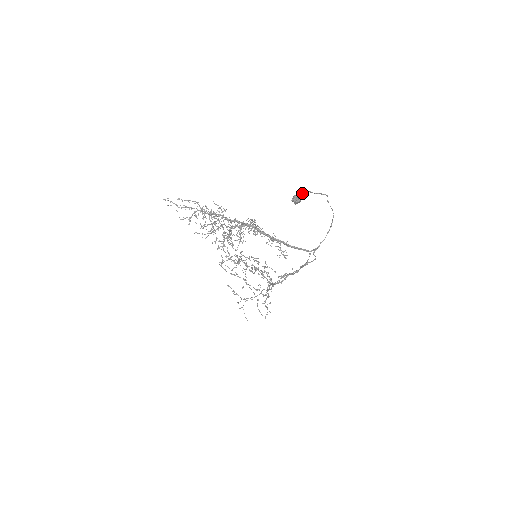
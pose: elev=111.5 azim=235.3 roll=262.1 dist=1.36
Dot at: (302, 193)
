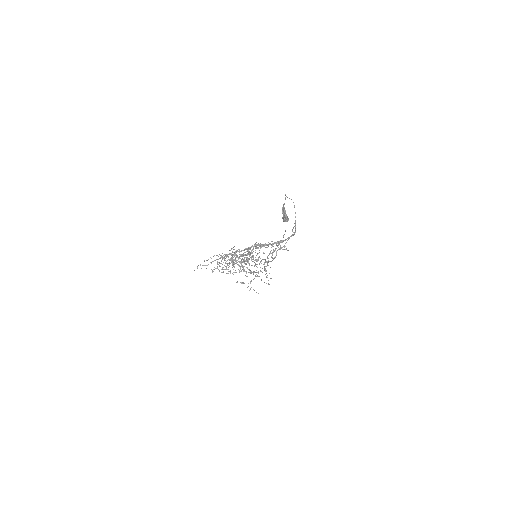
Dot at: (283, 211)
